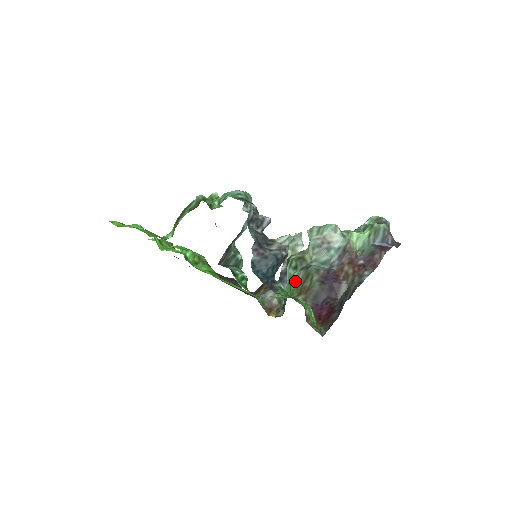
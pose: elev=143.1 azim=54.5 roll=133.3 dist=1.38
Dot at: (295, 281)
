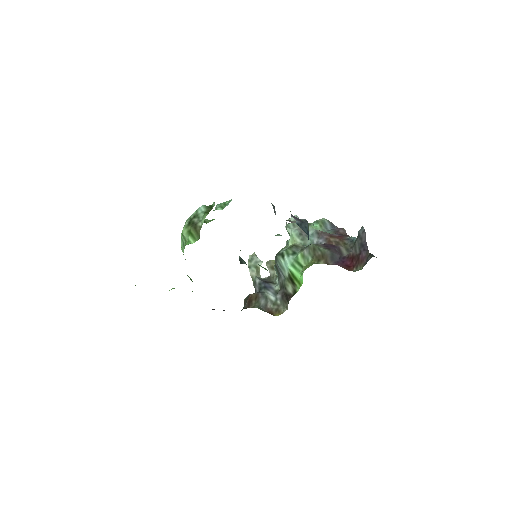
Dot at: (304, 259)
